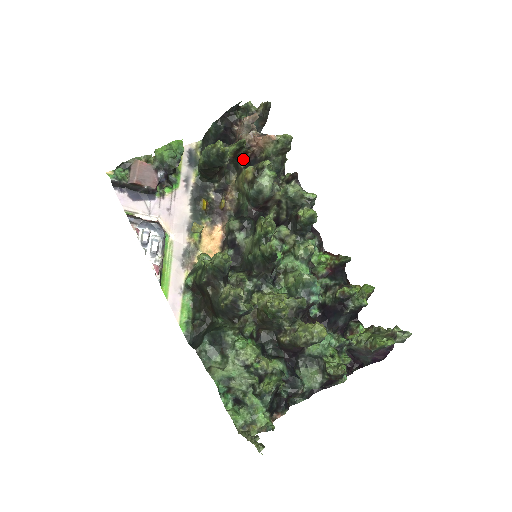
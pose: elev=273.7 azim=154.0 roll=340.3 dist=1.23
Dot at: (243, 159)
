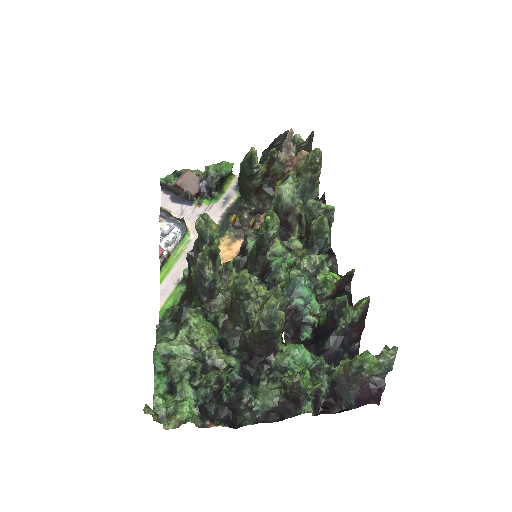
Dot at: occluded
